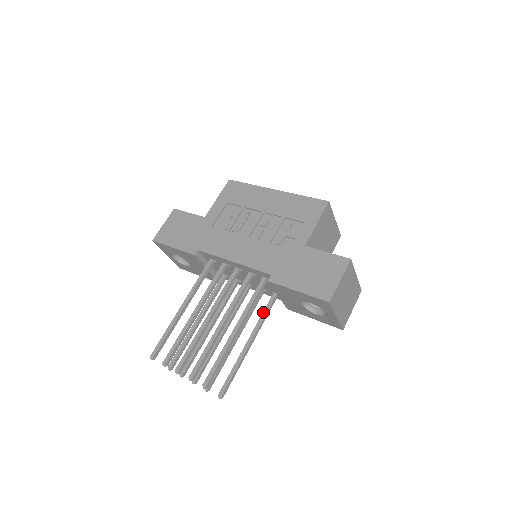
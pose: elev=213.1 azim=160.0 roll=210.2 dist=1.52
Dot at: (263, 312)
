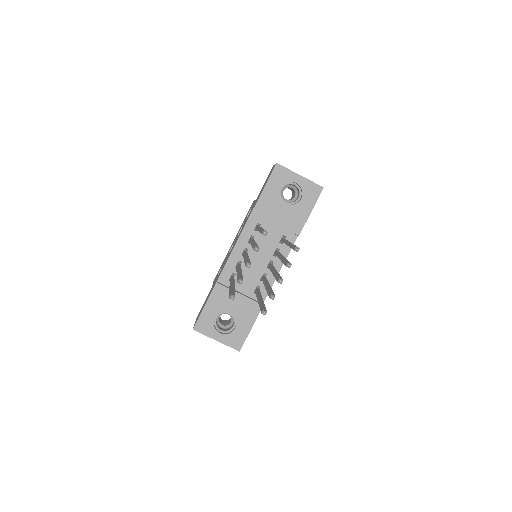
Dot at: occluded
